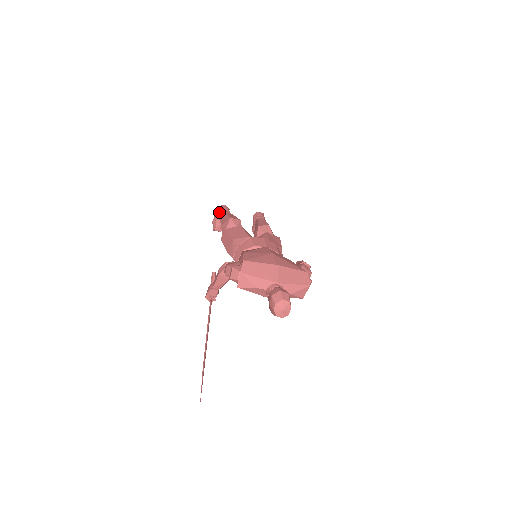
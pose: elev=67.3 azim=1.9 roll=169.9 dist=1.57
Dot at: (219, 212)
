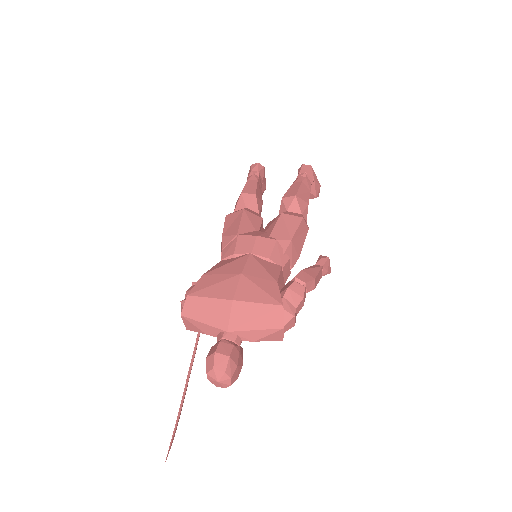
Dot at: (248, 175)
